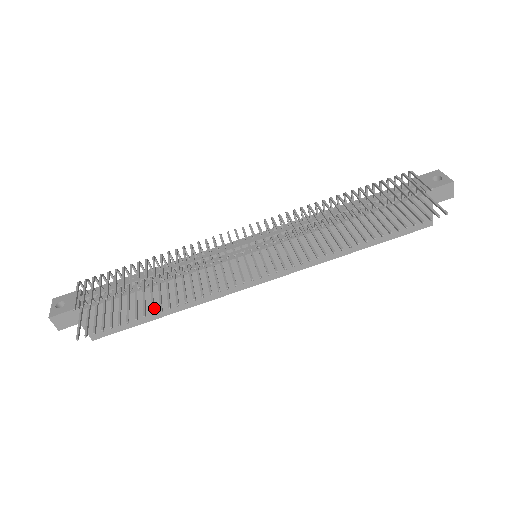
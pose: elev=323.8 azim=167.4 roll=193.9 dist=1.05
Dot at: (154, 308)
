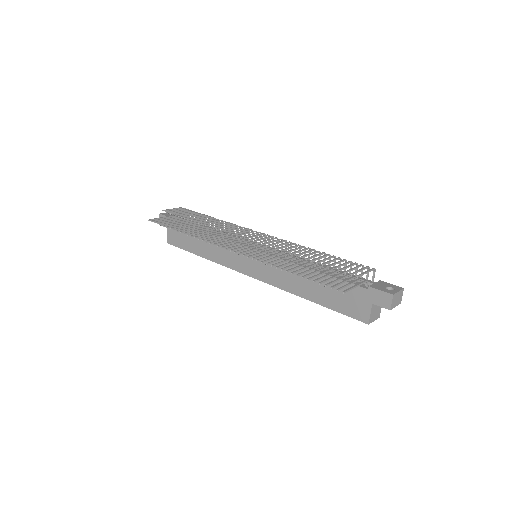
Dot at: (196, 246)
